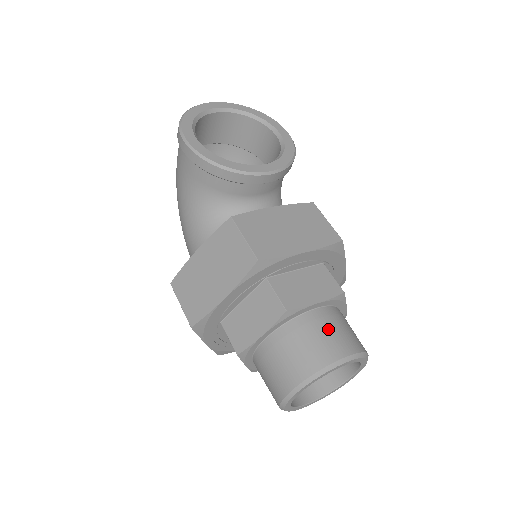
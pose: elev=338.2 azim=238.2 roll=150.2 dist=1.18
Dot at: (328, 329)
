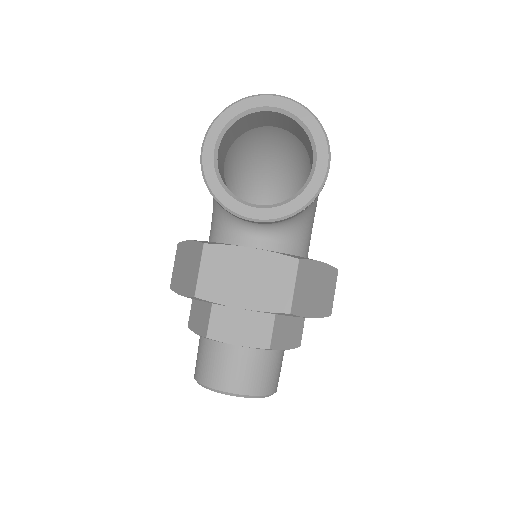
Dot at: (235, 366)
